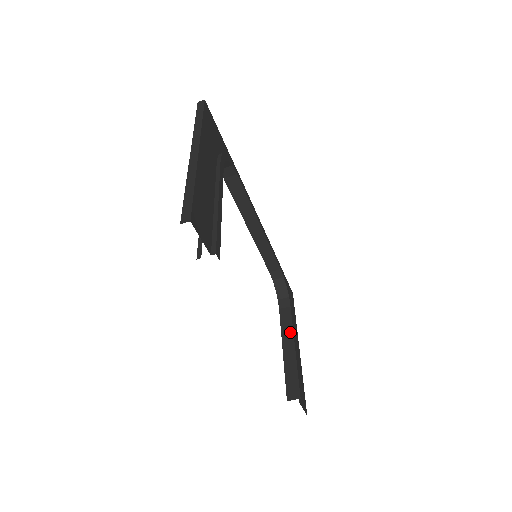
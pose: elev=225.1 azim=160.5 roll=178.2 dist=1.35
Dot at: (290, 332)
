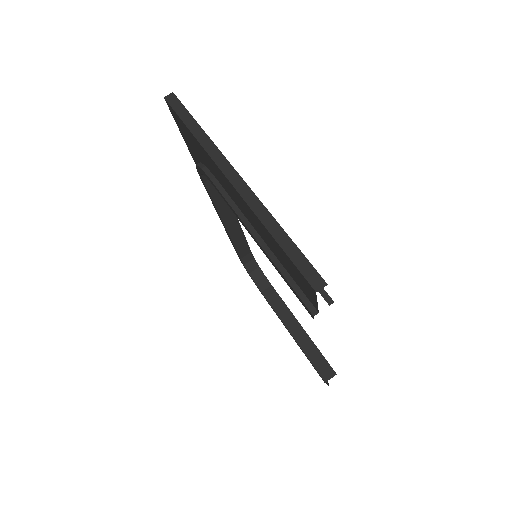
Dot at: (288, 312)
